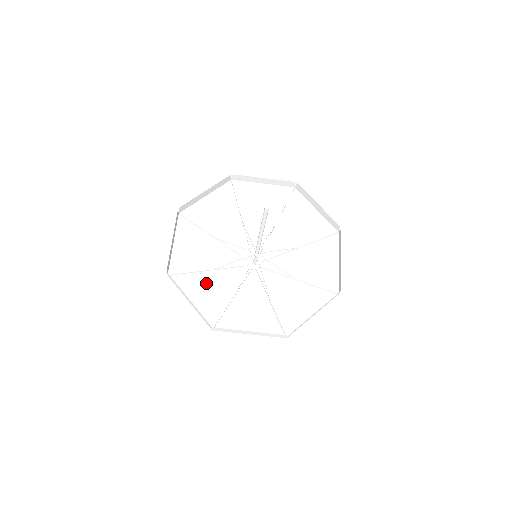
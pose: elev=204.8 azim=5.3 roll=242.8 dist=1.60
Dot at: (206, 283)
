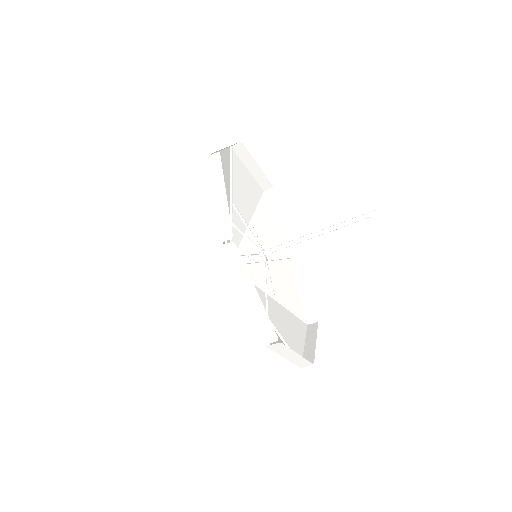
Dot at: occluded
